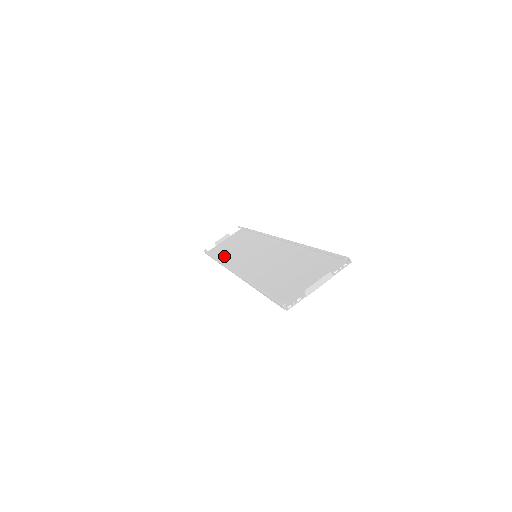
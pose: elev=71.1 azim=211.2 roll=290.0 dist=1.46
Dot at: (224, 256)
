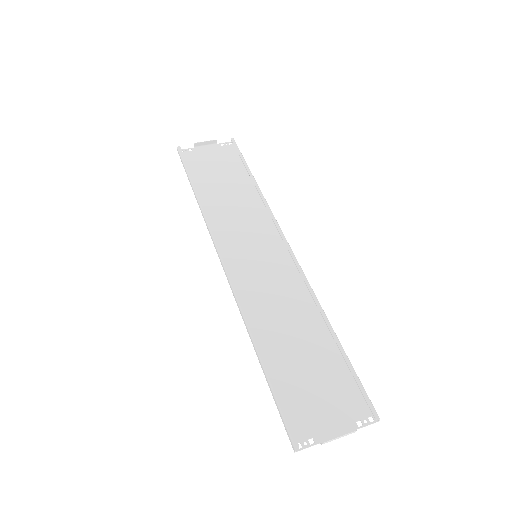
Dot at: (208, 198)
